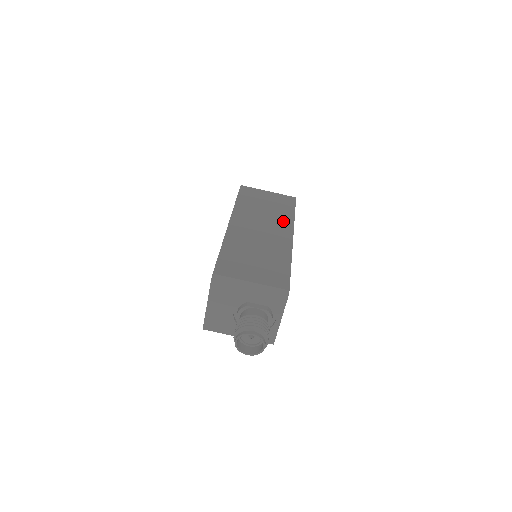
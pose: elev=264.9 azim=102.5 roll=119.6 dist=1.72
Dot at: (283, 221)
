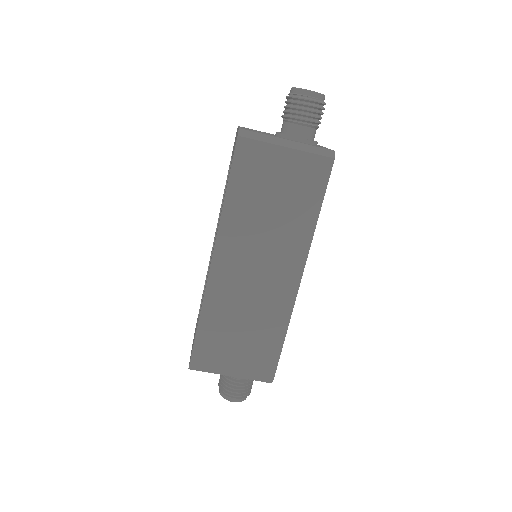
Dot at: (294, 242)
